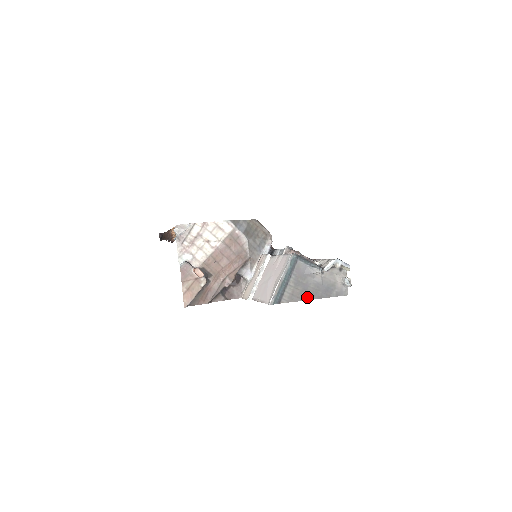
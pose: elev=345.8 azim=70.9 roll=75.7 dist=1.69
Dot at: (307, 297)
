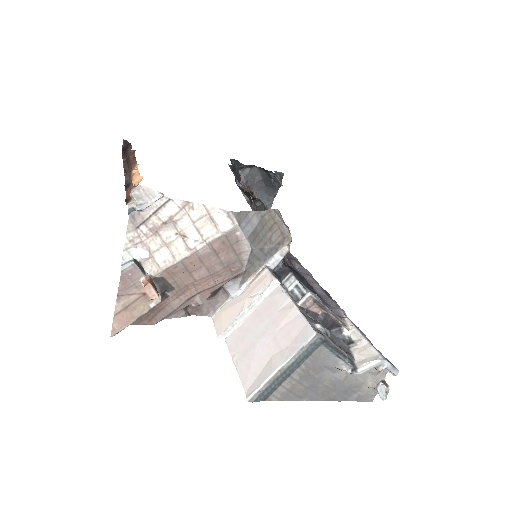
Dot at: (311, 397)
